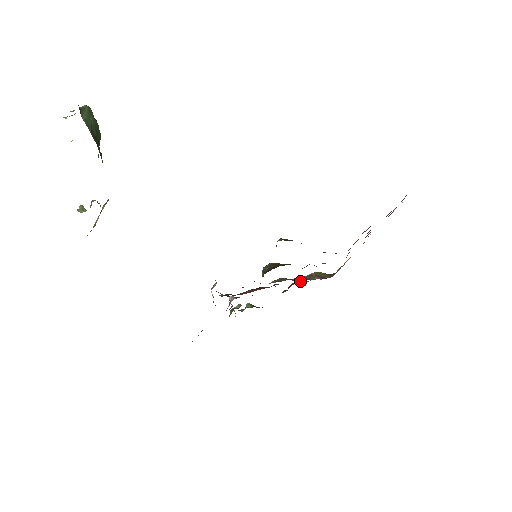
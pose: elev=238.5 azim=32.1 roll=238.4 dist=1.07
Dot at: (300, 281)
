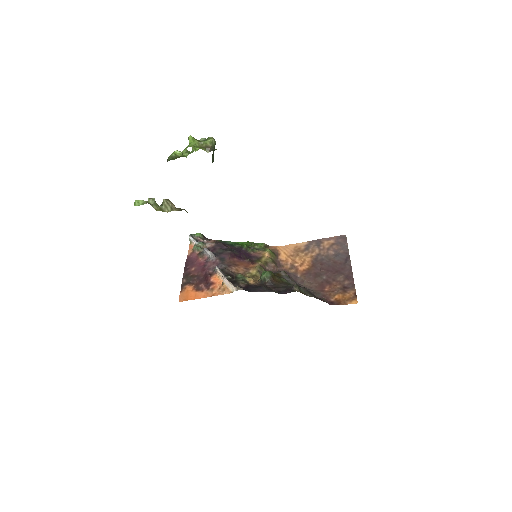
Dot at: (256, 251)
